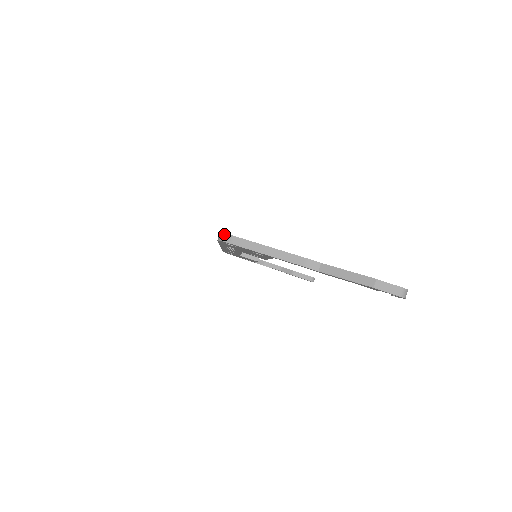
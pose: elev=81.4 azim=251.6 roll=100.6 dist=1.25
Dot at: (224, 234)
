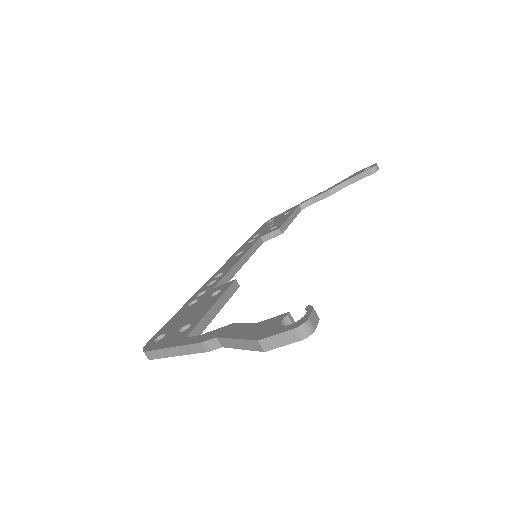
Dot at: (143, 351)
